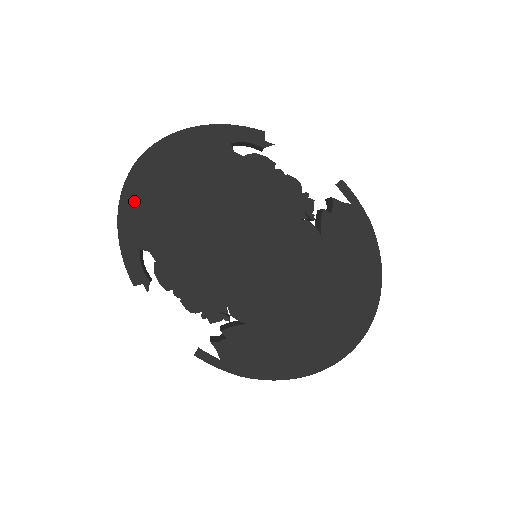
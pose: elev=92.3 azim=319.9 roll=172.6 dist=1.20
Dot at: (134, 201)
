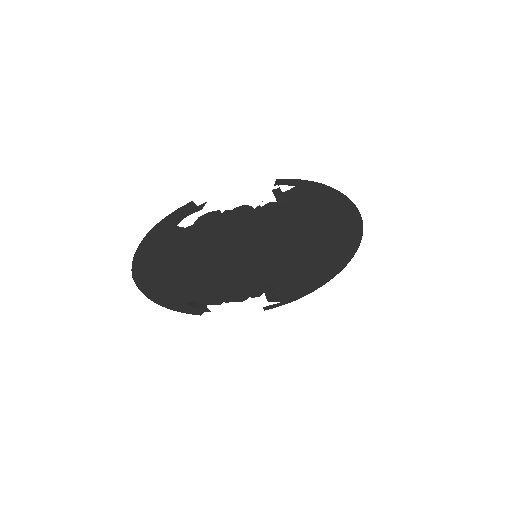
Dot at: (156, 292)
